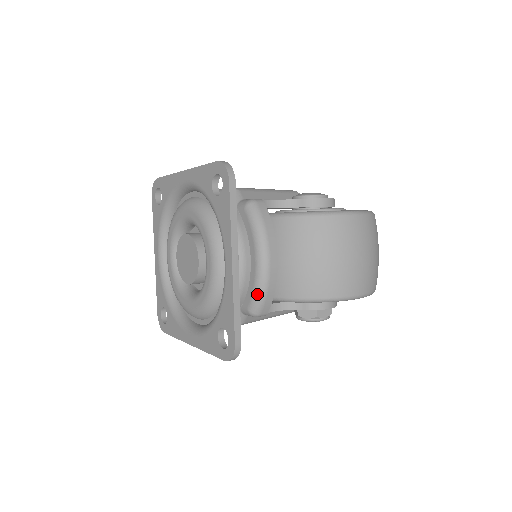
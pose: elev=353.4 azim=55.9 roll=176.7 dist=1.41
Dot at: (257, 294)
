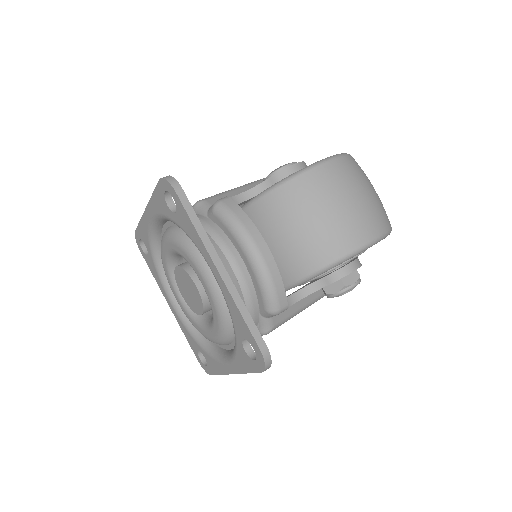
Dot at: (265, 290)
